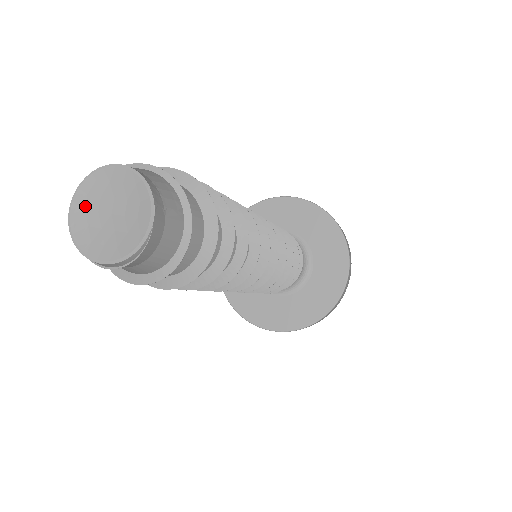
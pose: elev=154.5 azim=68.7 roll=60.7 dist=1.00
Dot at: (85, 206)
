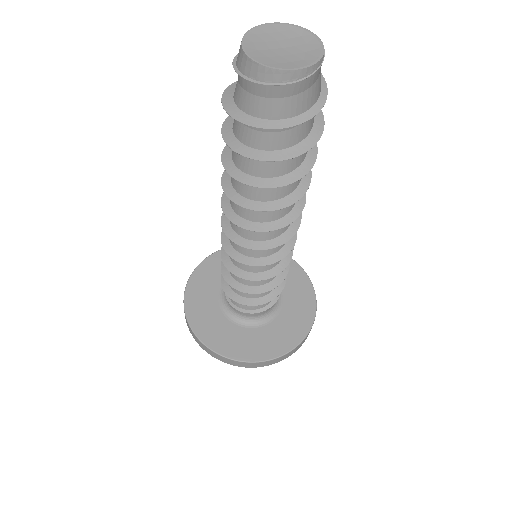
Dot at: (256, 48)
